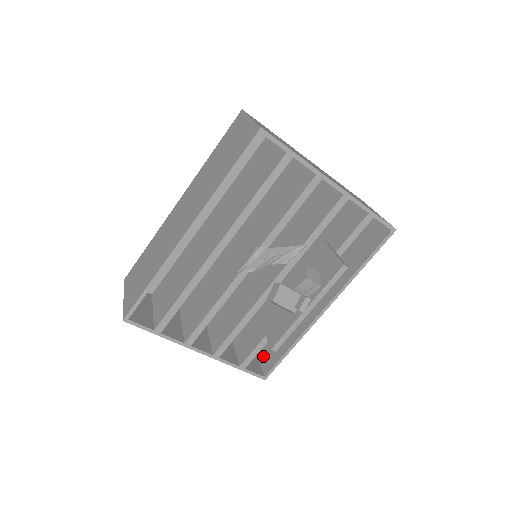
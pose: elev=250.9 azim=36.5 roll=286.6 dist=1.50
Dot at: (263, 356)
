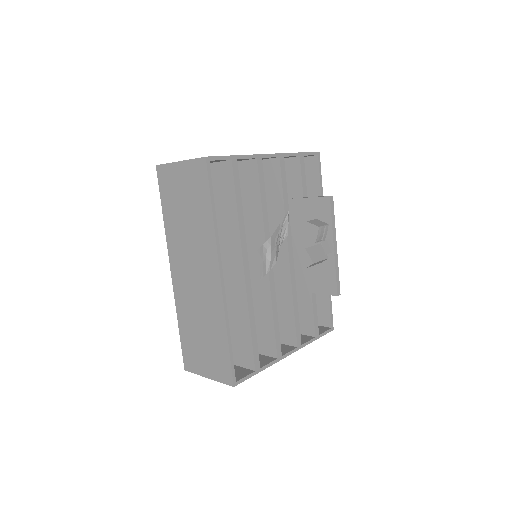
Dot at: occluded
